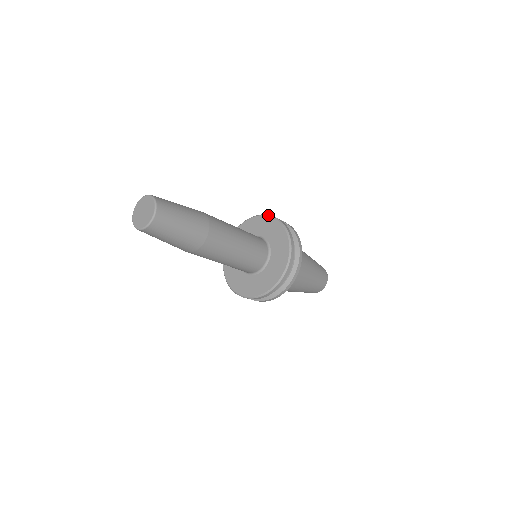
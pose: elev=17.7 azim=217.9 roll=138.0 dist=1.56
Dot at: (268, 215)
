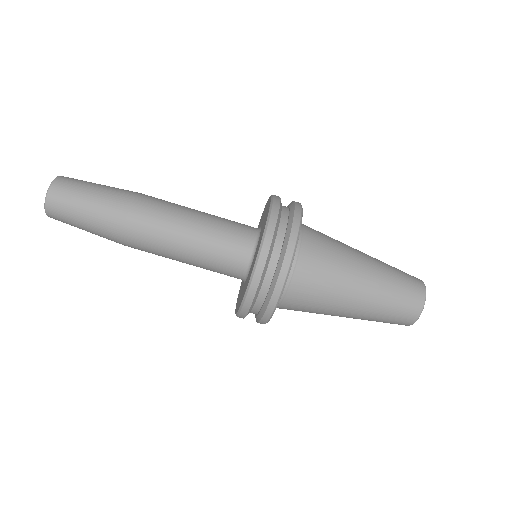
Dot at: occluded
